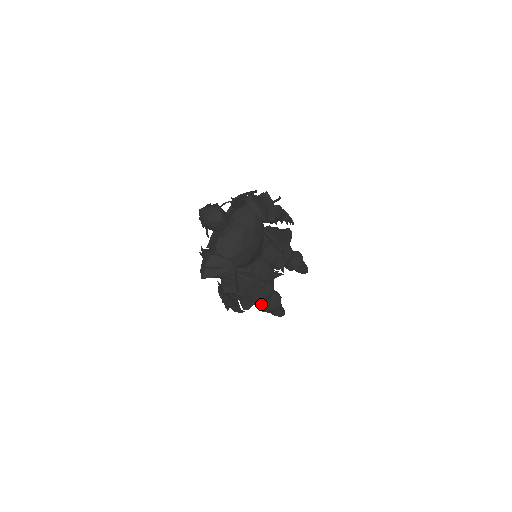
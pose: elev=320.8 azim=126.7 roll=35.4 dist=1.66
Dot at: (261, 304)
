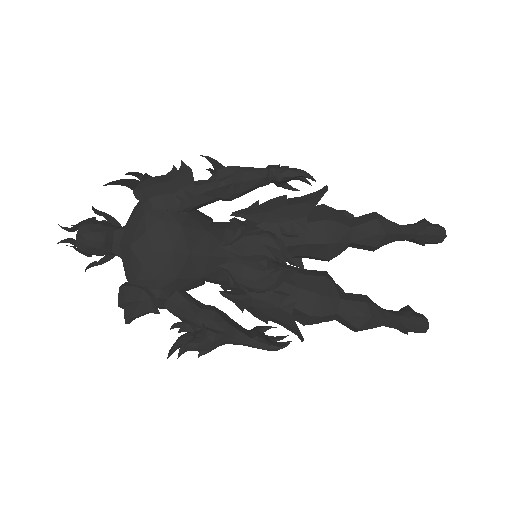
Dot at: occluded
